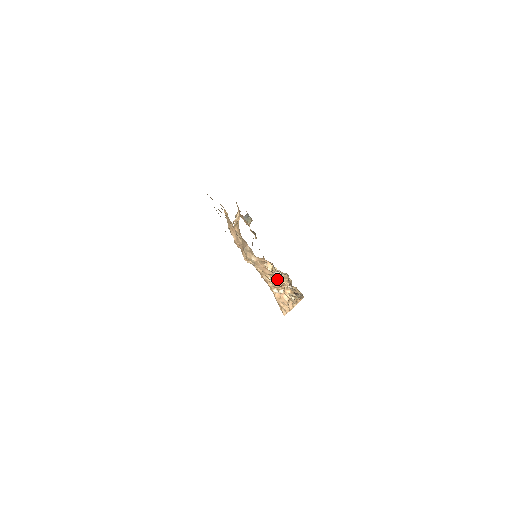
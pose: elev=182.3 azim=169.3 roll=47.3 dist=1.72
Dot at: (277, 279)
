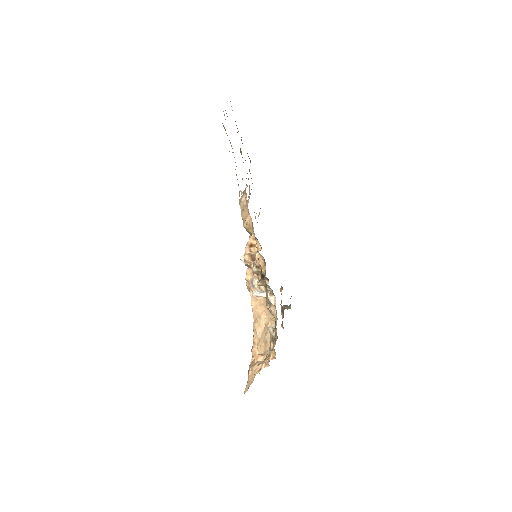
Dot at: occluded
